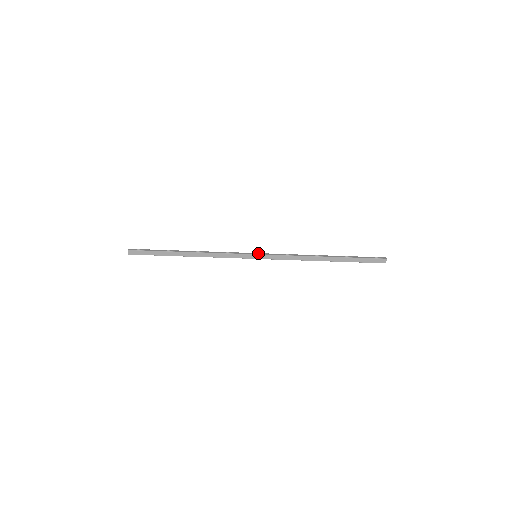
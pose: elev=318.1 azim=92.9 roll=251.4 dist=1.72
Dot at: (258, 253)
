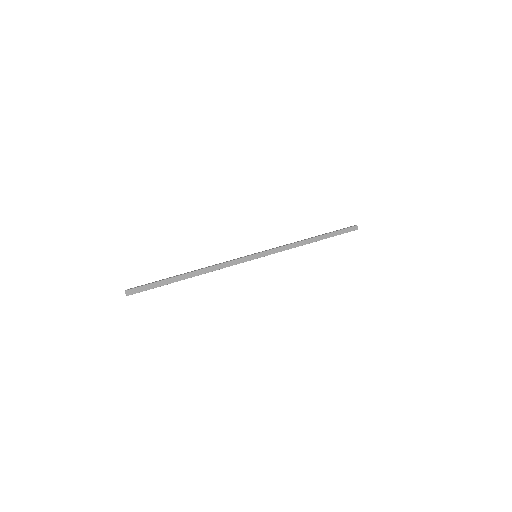
Dot at: (257, 253)
